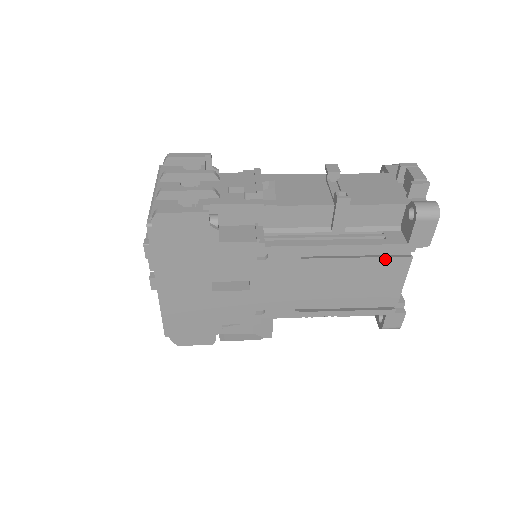
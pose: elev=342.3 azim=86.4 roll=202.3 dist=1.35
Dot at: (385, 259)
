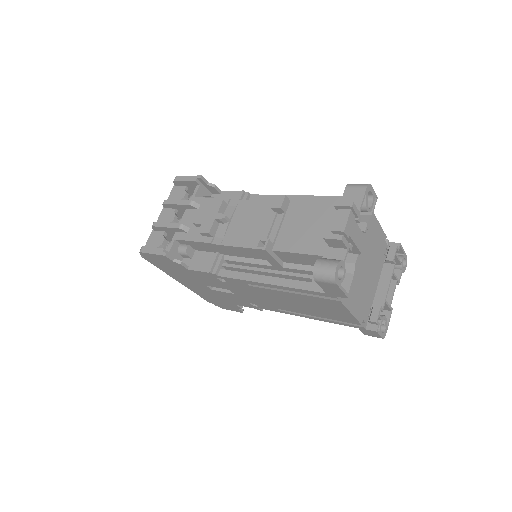
Dot at: (316, 298)
